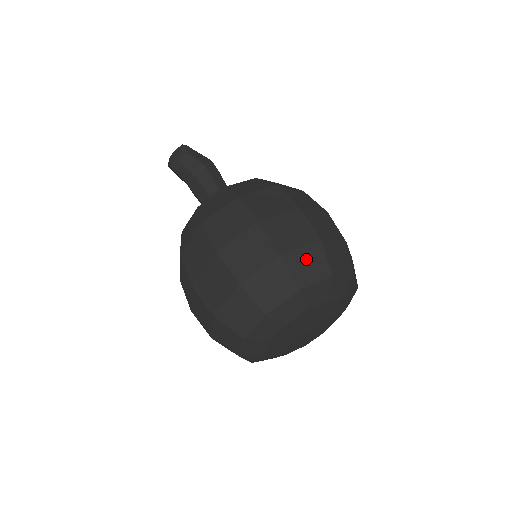
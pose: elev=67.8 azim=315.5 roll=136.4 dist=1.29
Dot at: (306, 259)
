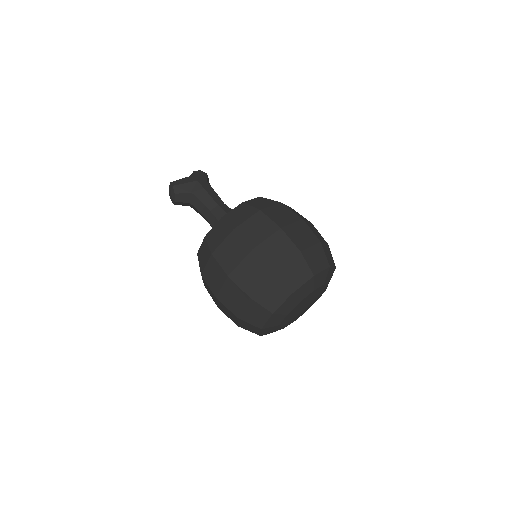
Dot at: (268, 291)
